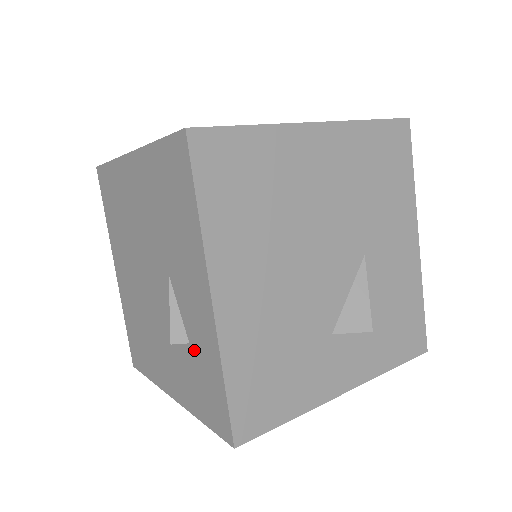
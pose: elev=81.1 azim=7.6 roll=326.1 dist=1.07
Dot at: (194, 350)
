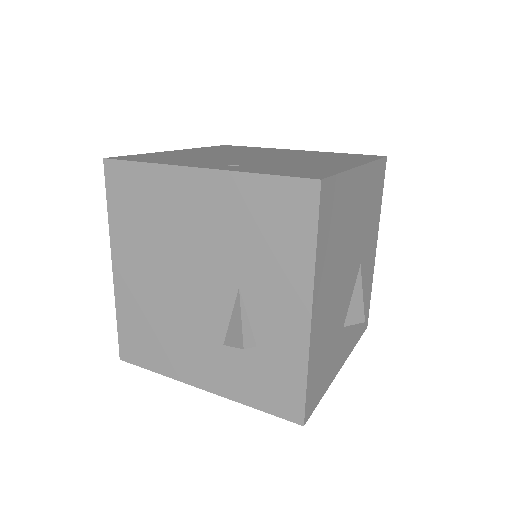
Dot at: (264, 352)
